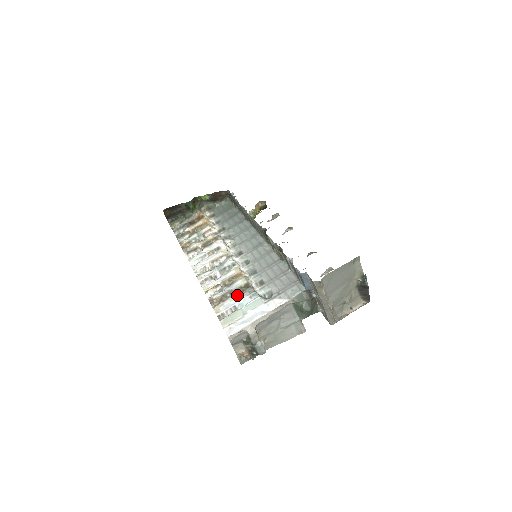
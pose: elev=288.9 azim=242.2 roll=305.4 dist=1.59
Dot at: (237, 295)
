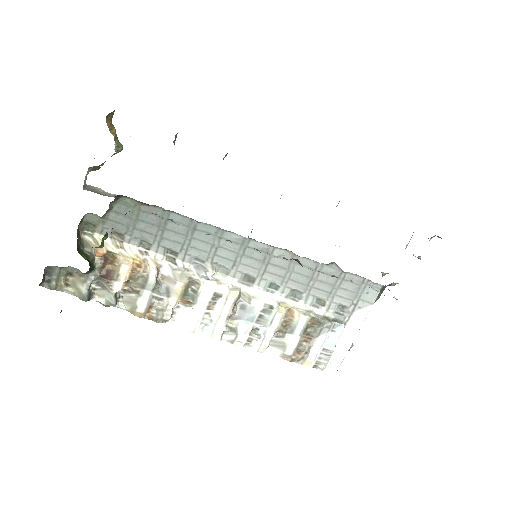
Dot at: (314, 338)
